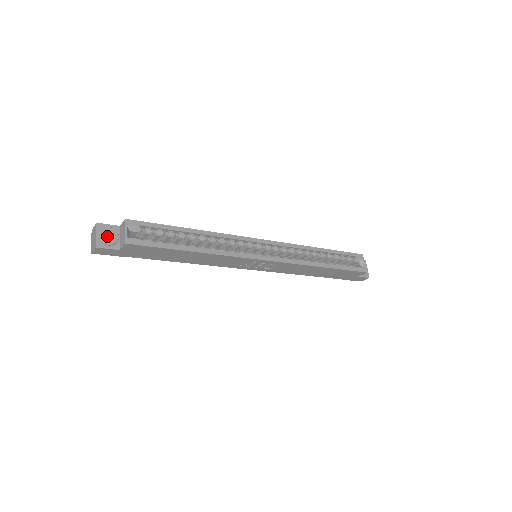
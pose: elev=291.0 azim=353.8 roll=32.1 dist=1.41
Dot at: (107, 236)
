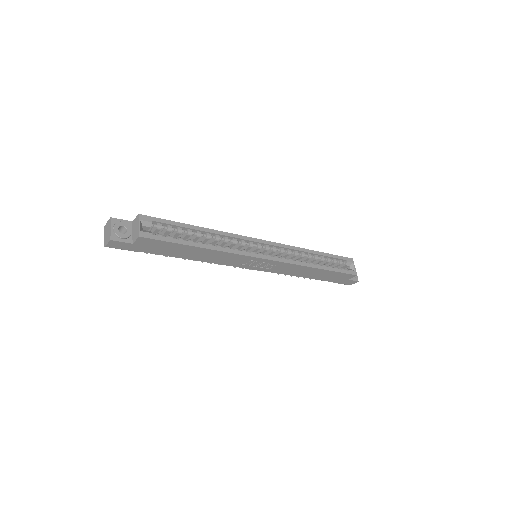
Dot at: (120, 231)
